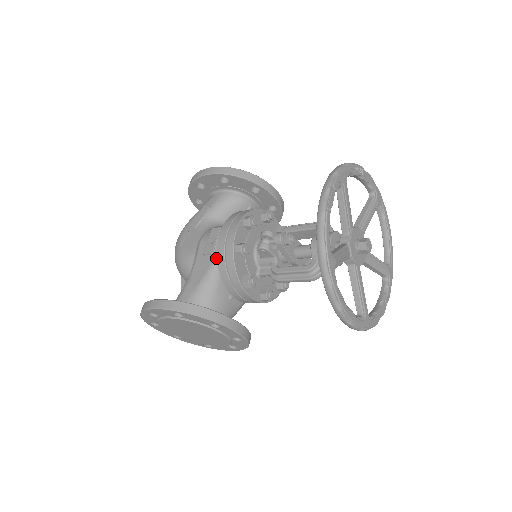
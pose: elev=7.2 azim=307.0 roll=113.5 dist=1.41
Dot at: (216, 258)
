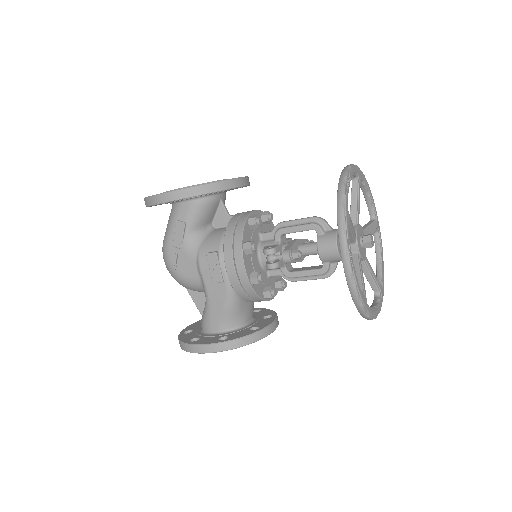
Dot at: (228, 284)
